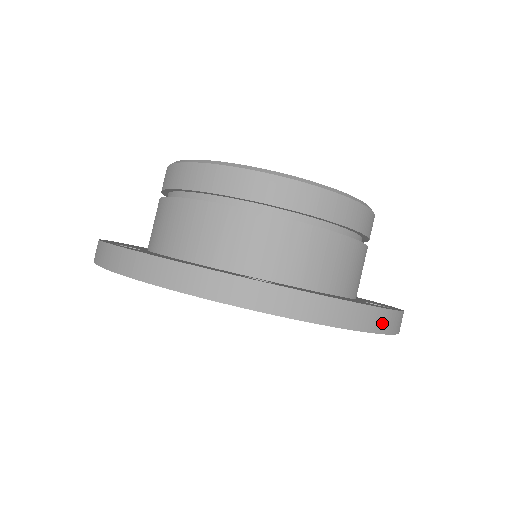
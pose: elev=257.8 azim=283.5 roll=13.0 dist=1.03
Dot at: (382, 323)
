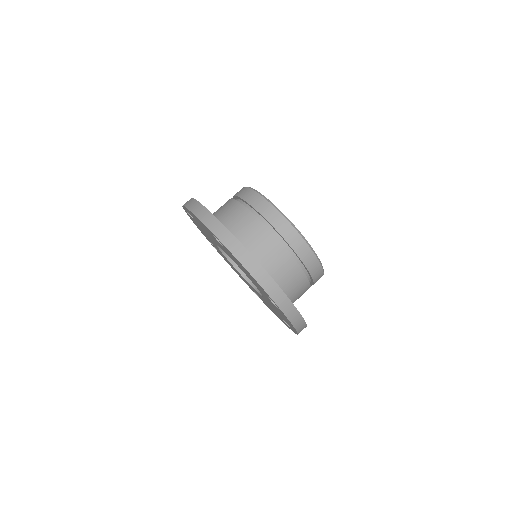
Dot at: occluded
